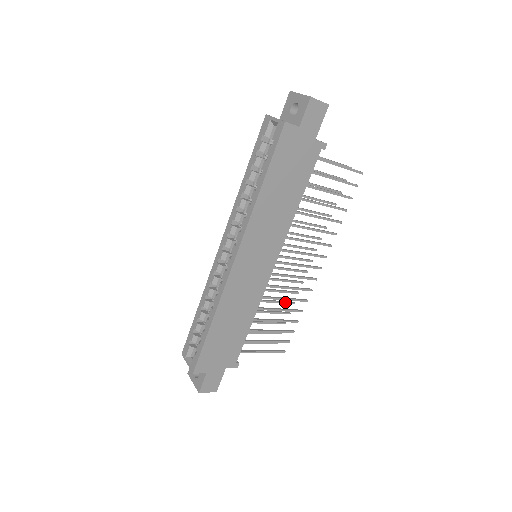
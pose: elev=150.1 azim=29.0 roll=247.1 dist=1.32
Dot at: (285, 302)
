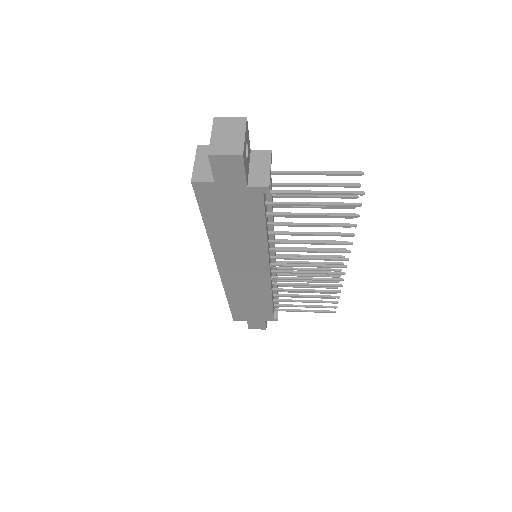
Dot at: (326, 276)
